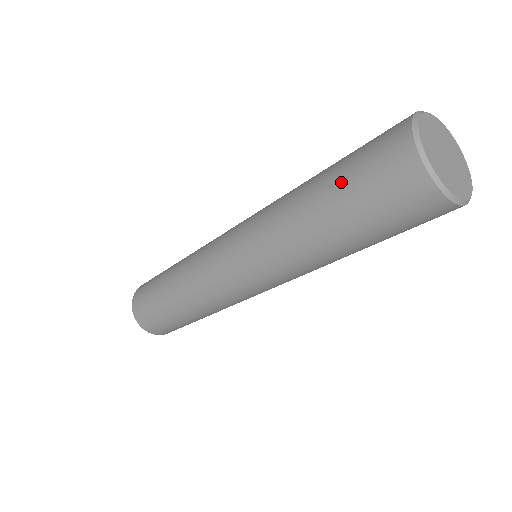
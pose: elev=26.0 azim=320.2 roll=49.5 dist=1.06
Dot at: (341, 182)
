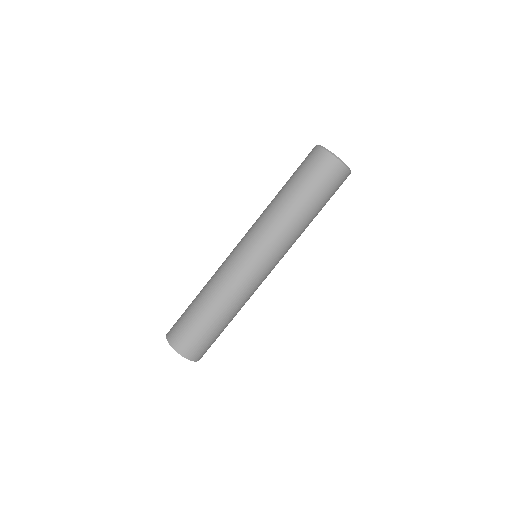
Dot at: occluded
